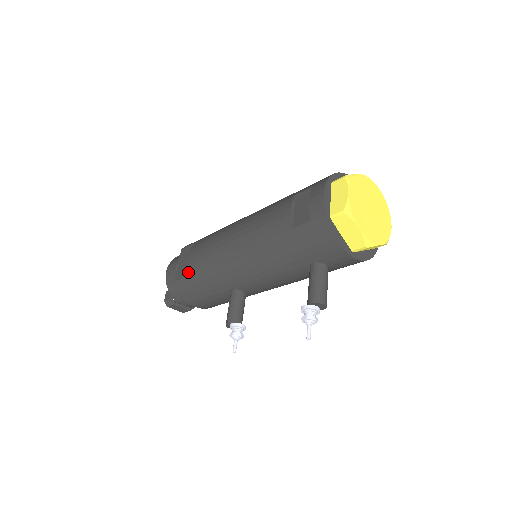
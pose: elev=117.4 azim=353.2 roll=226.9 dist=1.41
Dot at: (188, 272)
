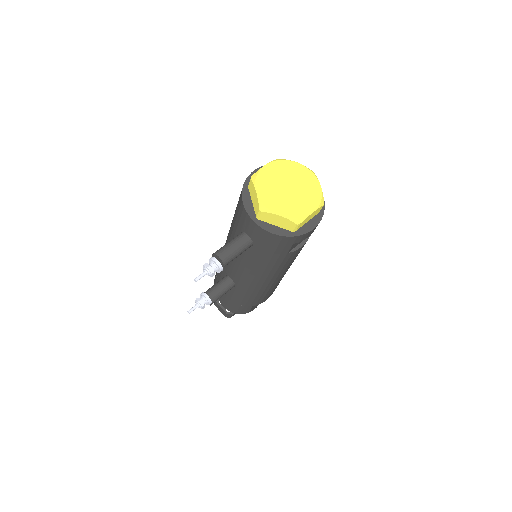
Dot at: occluded
